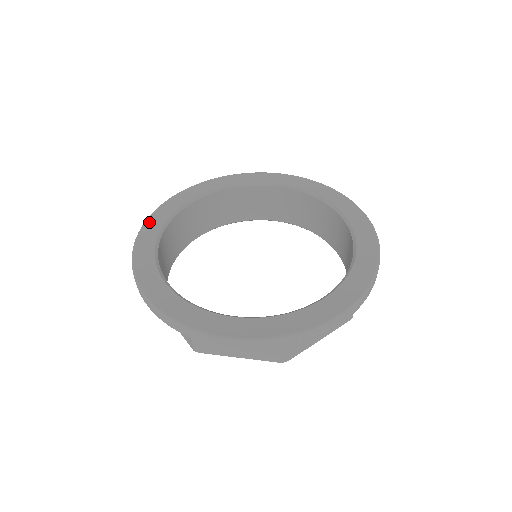
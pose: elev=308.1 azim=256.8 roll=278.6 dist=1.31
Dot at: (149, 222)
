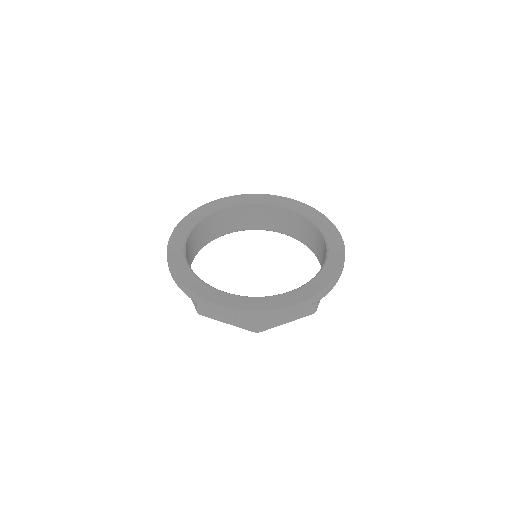
Dot at: (186, 219)
